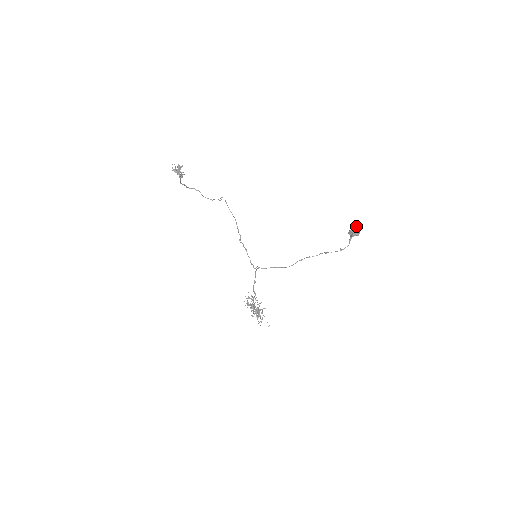
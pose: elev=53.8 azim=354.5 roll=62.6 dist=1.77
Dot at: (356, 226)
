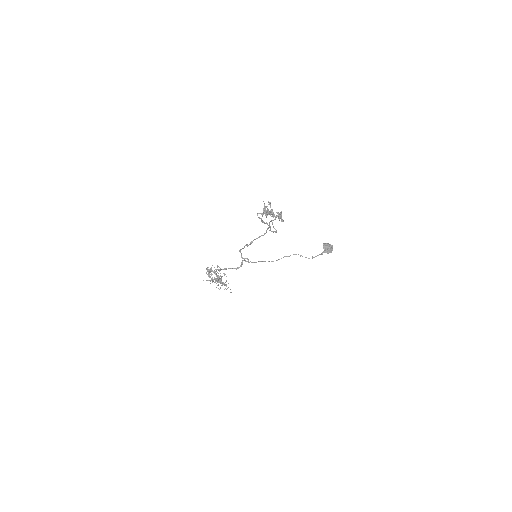
Dot at: (332, 246)
